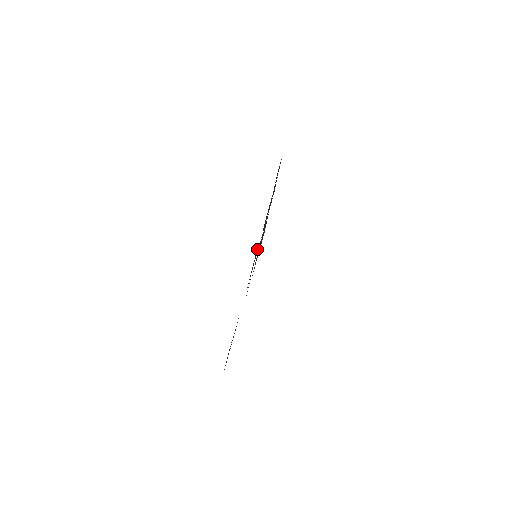
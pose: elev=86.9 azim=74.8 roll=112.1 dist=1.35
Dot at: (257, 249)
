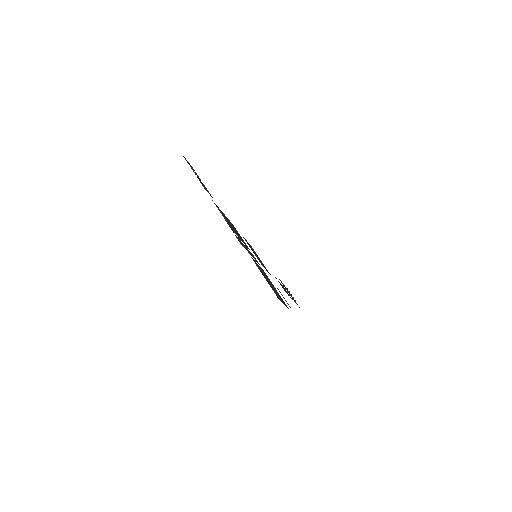
Dot at: occluded
